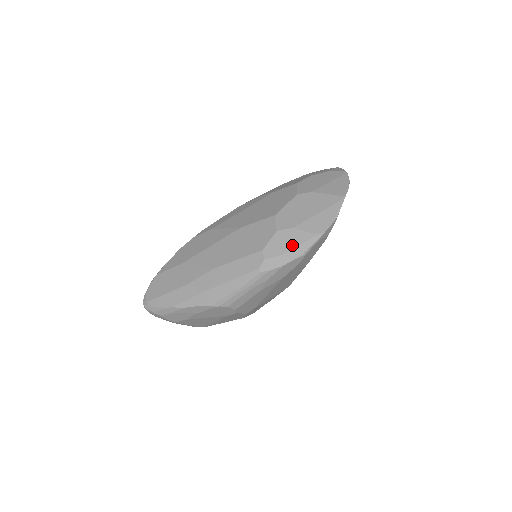
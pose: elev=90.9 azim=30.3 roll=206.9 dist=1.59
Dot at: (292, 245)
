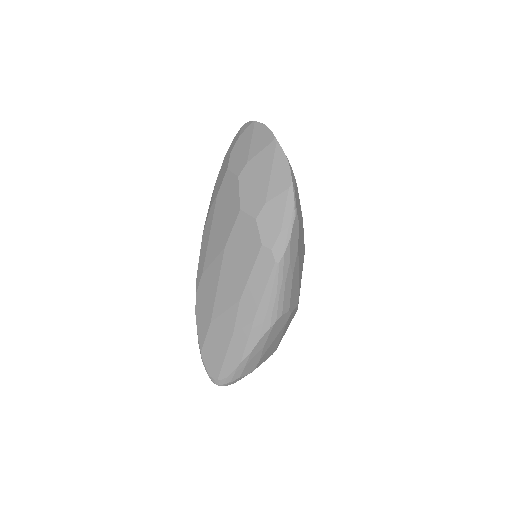
Dot at: (279, 217)
